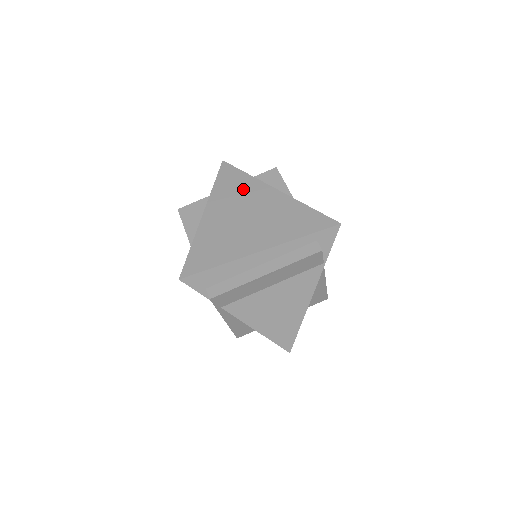
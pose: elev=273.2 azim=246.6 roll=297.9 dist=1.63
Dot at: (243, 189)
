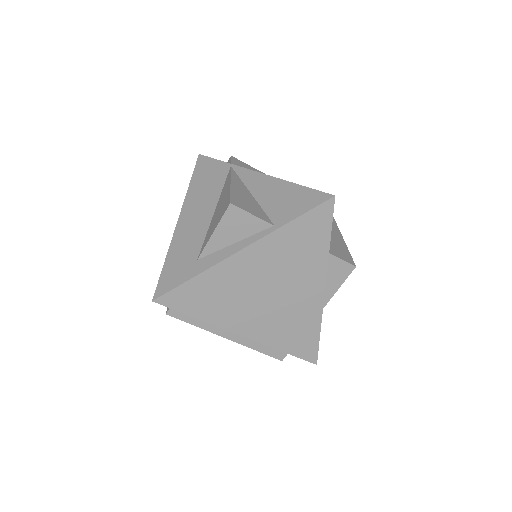
Dot at: (304, 258)
